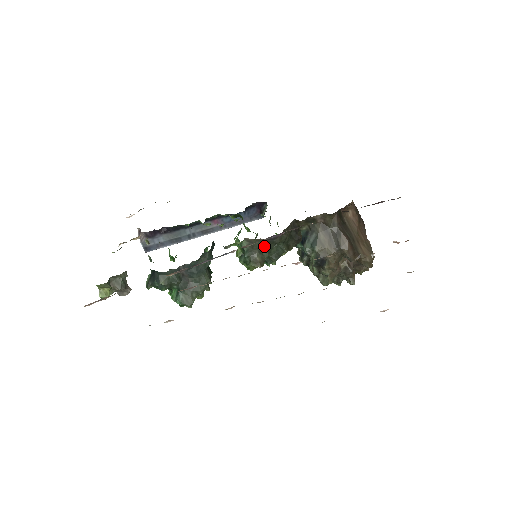
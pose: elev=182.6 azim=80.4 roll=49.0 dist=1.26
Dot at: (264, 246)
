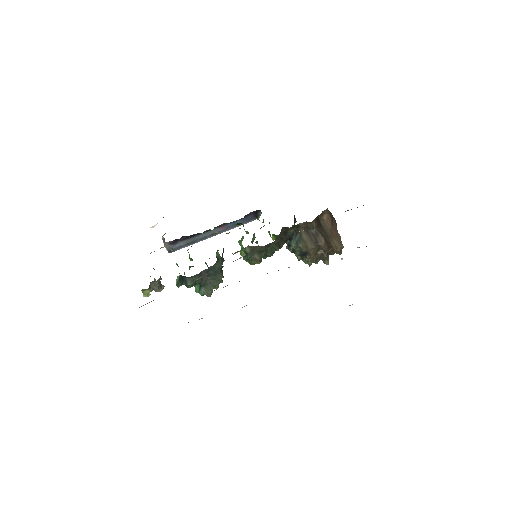
Dot at: (262, 249)
